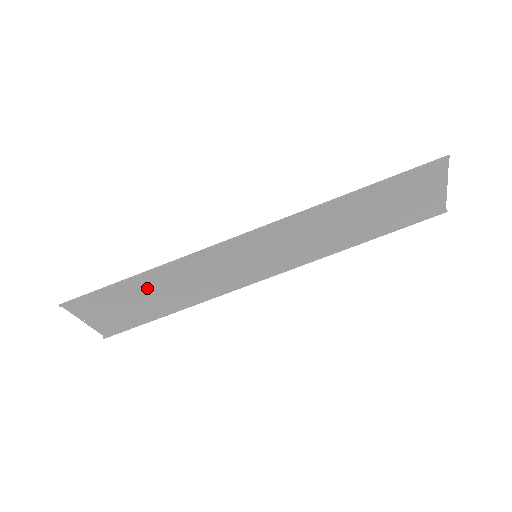
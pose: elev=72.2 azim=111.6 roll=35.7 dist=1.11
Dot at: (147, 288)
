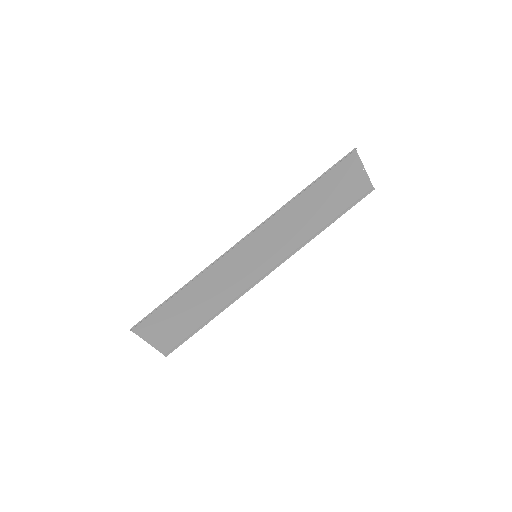
Dot at: (187, 301)
